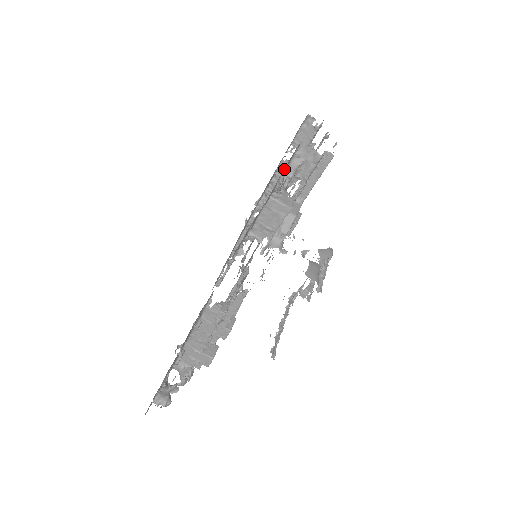
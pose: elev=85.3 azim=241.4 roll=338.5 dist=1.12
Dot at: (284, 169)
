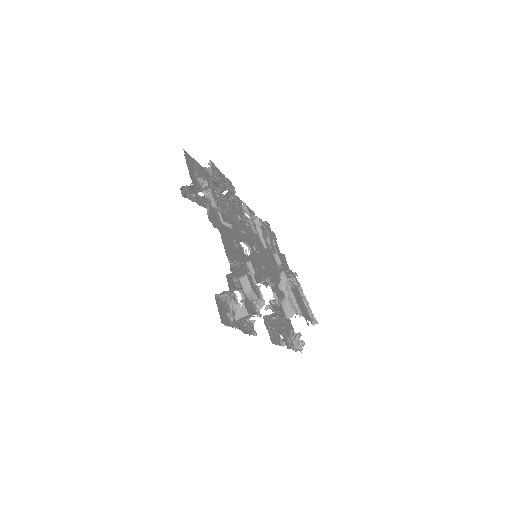
Dot at: (224, 302)
